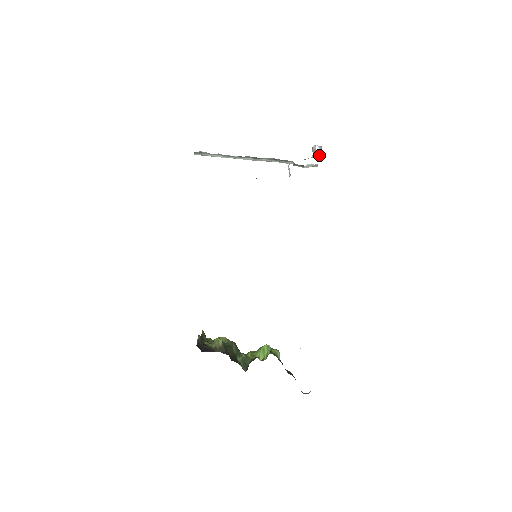
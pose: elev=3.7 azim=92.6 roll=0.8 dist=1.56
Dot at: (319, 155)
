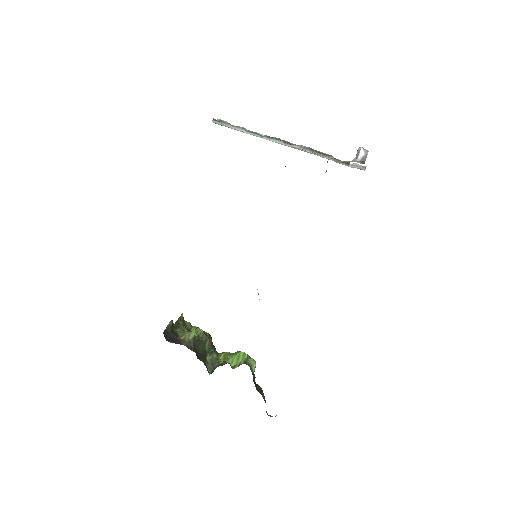
Dot at: (361, 161)
